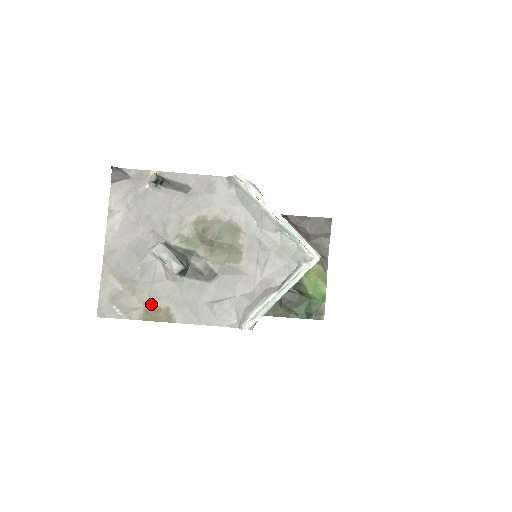
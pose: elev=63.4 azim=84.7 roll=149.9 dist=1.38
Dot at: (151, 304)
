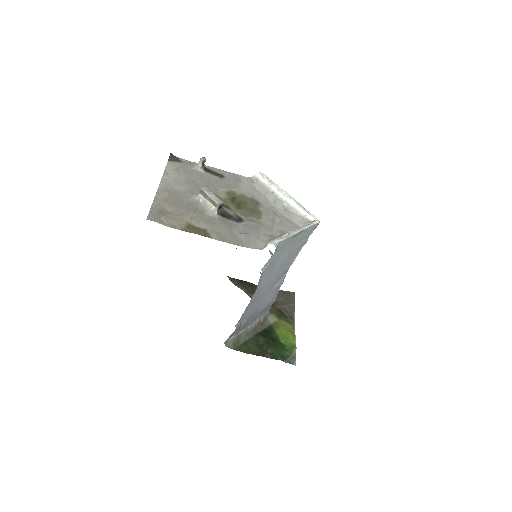
Dot at: (192, 224)
